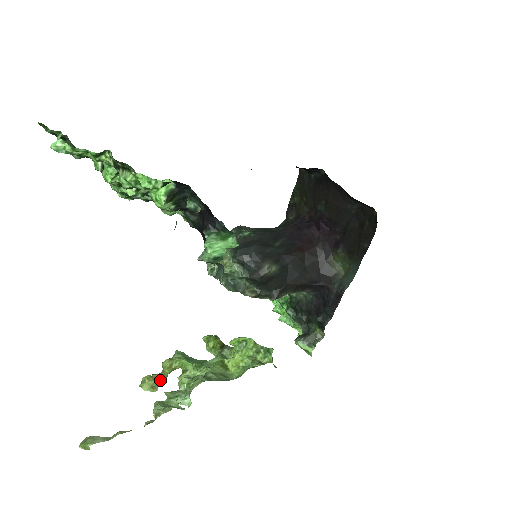
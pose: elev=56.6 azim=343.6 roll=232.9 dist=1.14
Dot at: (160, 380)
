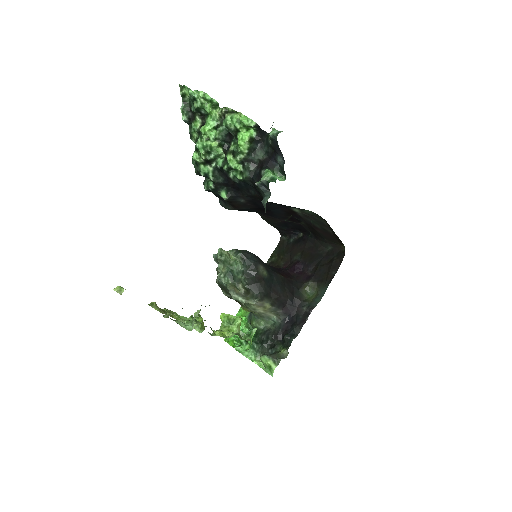
Dot at: (164, 311)
